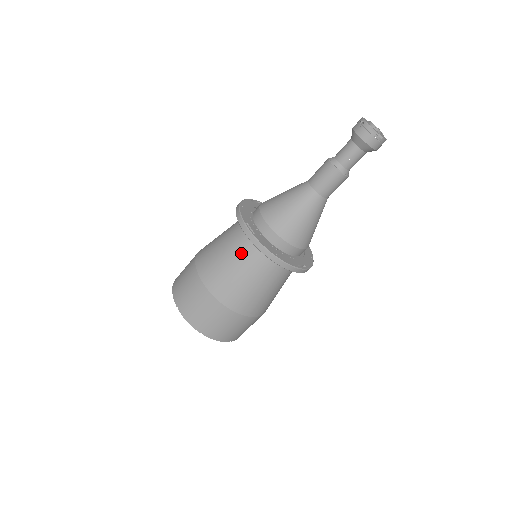
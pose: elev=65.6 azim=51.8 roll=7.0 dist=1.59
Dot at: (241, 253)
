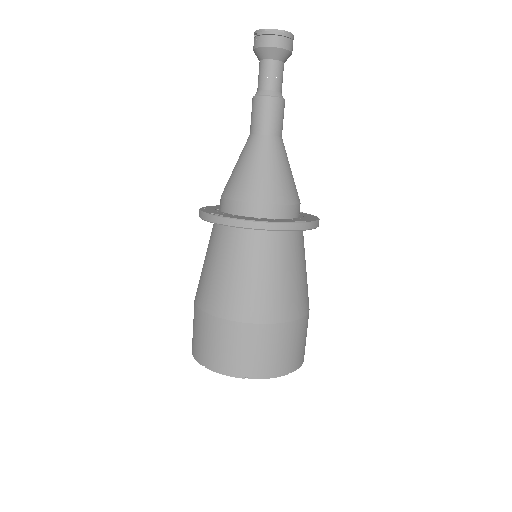
Dot at: (227, 251)
